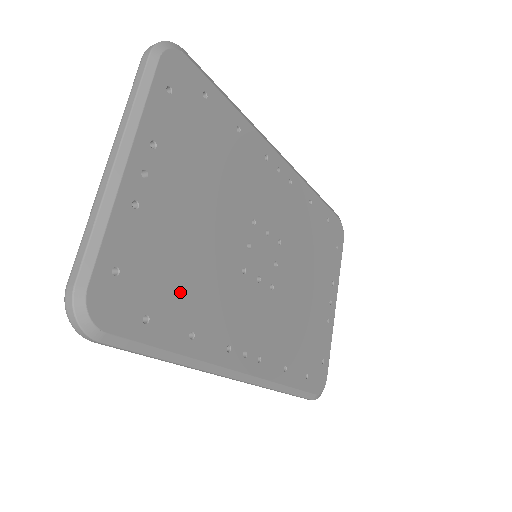
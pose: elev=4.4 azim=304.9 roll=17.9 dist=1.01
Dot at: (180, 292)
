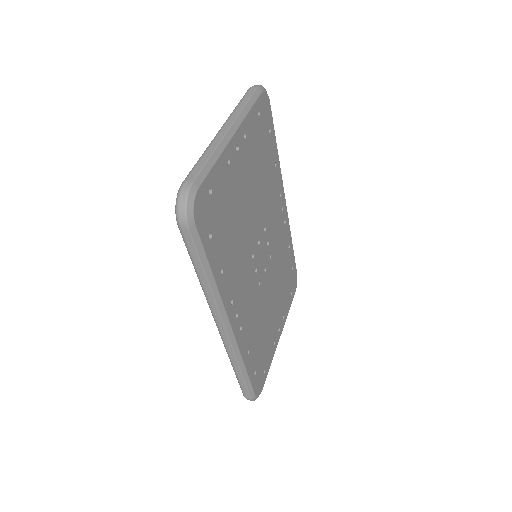
Dot at: (227, 236)
